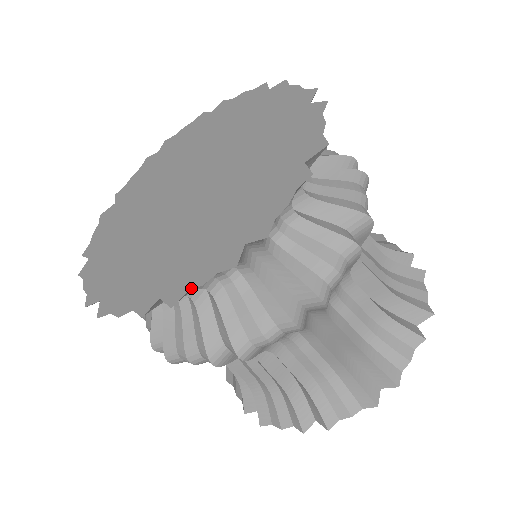
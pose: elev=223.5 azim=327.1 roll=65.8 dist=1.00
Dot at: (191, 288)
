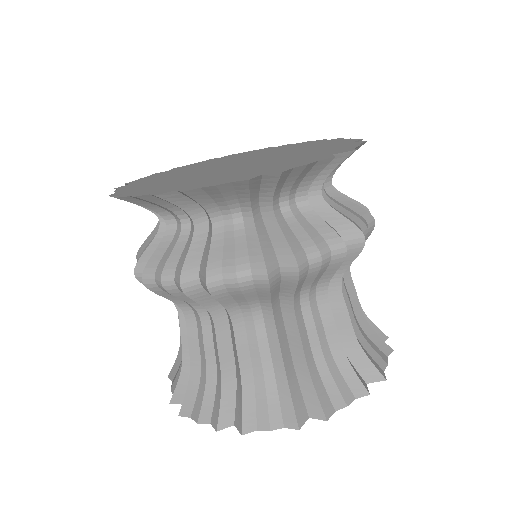
Dot at: (205, 186)
